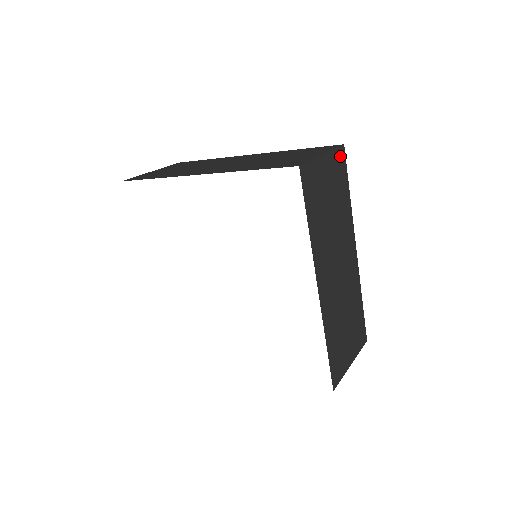
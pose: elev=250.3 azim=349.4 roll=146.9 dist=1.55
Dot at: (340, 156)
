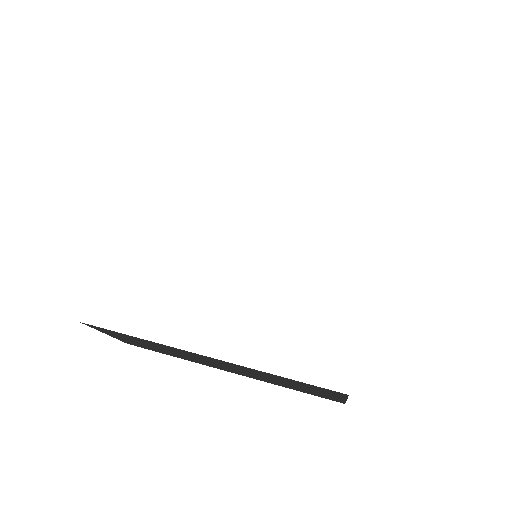
Dot at: occluded
